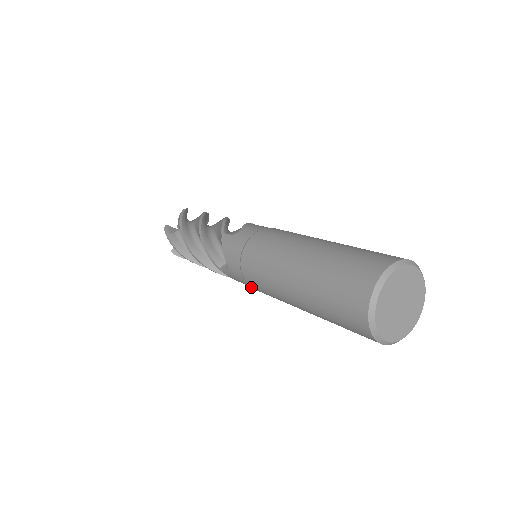
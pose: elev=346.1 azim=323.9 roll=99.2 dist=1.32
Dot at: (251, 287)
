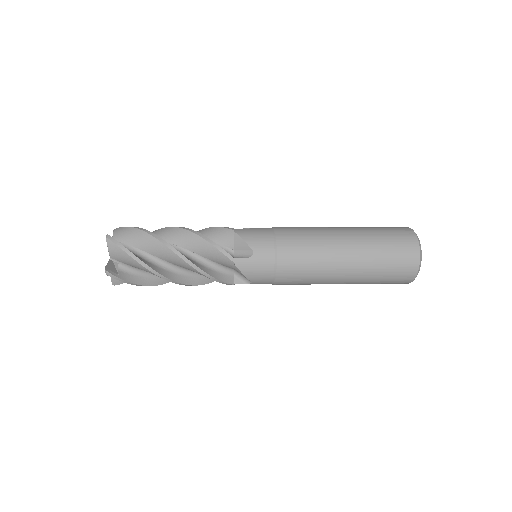
Dot at: (278, 270)
